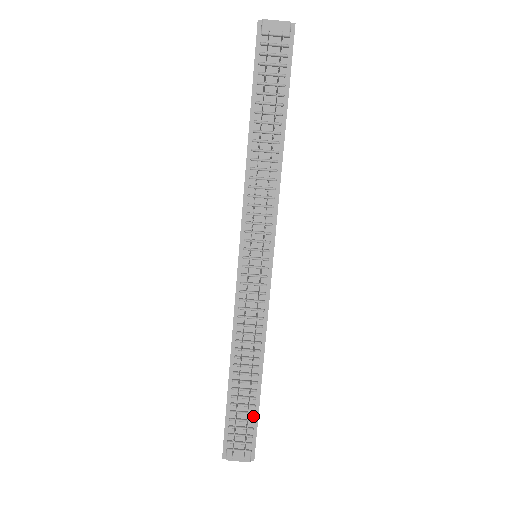
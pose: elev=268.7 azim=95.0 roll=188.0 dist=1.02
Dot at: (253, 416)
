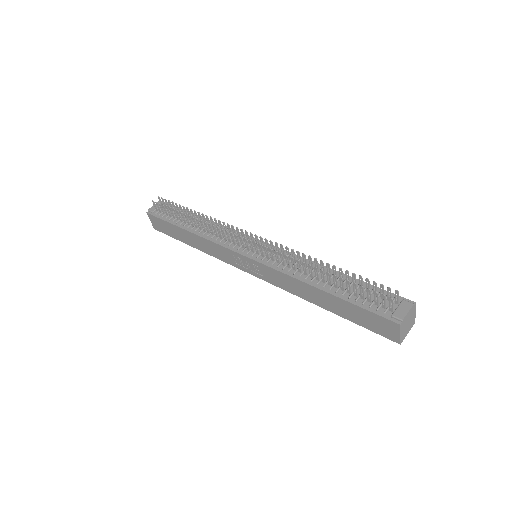
Dot at: (370, 288)
